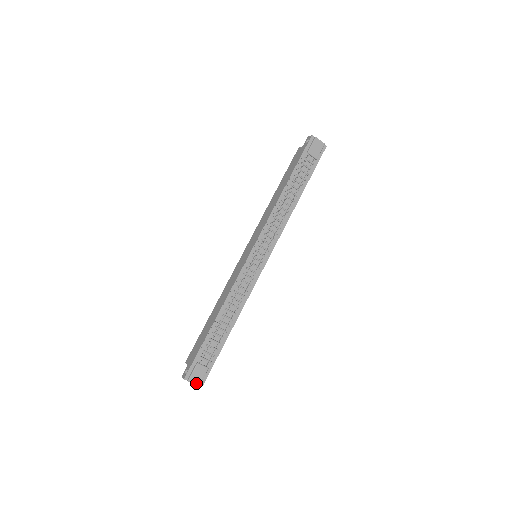
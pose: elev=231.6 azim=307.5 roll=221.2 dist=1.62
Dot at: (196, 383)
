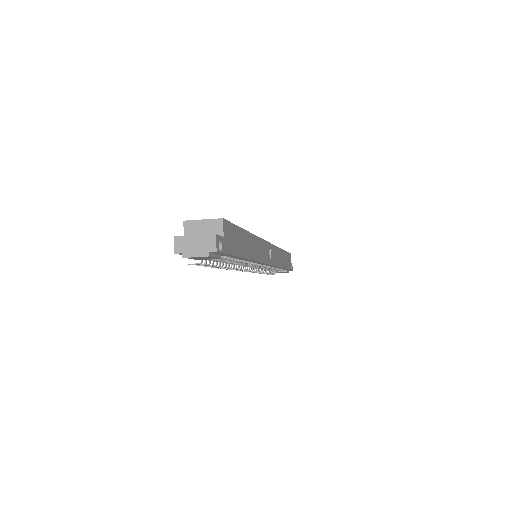
Dot at: occluded
